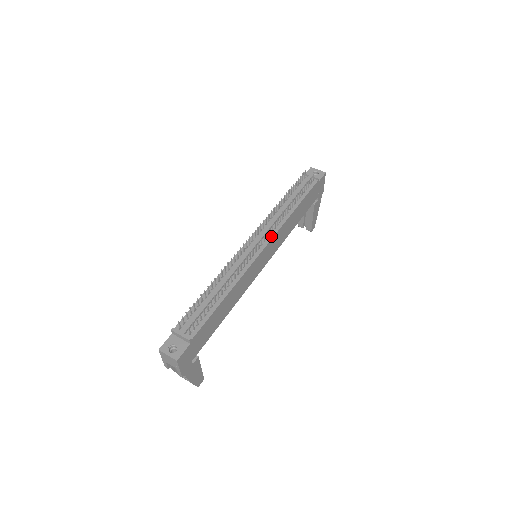
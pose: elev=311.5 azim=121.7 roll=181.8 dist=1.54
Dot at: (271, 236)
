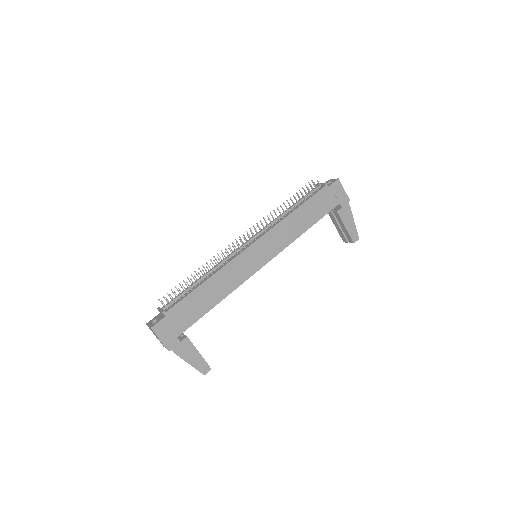
Dot at: (262, 234)
